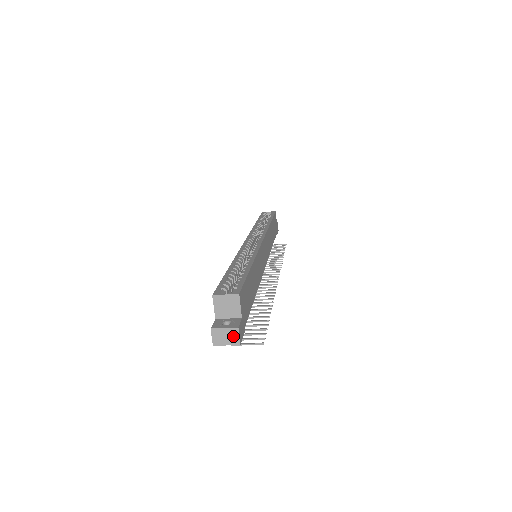
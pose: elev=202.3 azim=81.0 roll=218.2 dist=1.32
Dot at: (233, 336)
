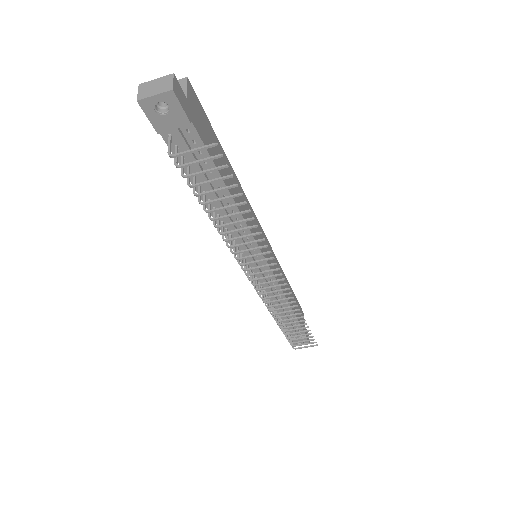
Dot at: (165, 83)
